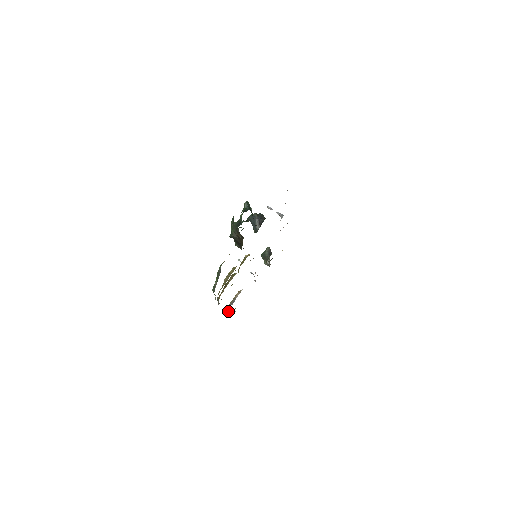
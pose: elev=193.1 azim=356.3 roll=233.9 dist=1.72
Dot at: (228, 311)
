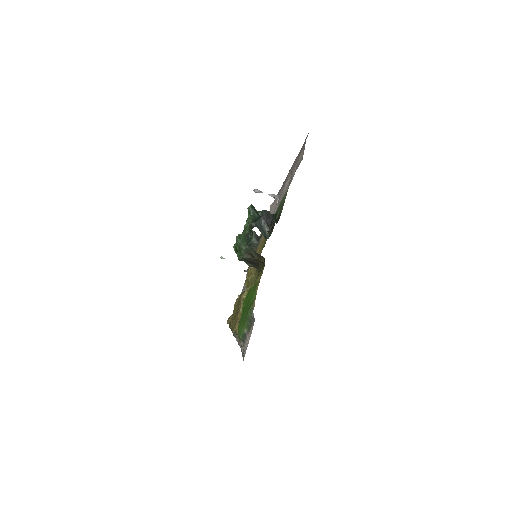
Dot at: occluded
